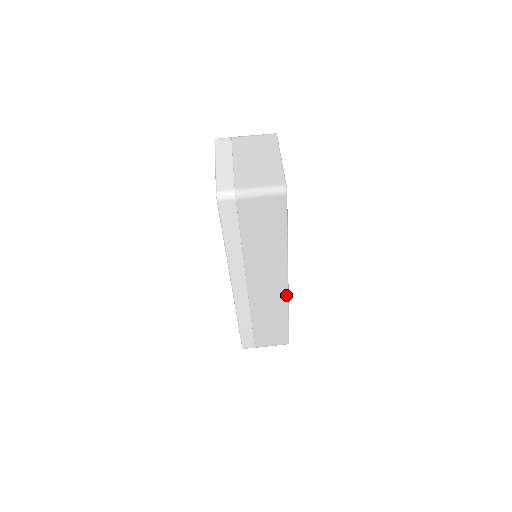
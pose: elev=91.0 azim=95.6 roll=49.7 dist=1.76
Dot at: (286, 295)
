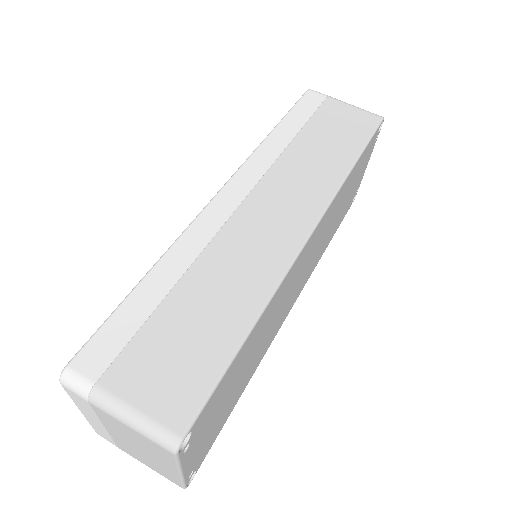
Dot at: (292, 256)
